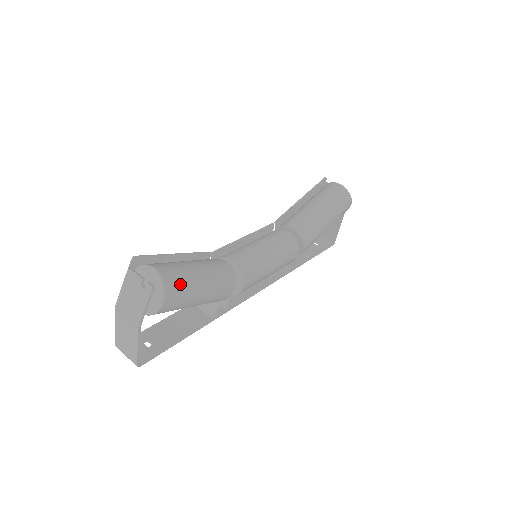
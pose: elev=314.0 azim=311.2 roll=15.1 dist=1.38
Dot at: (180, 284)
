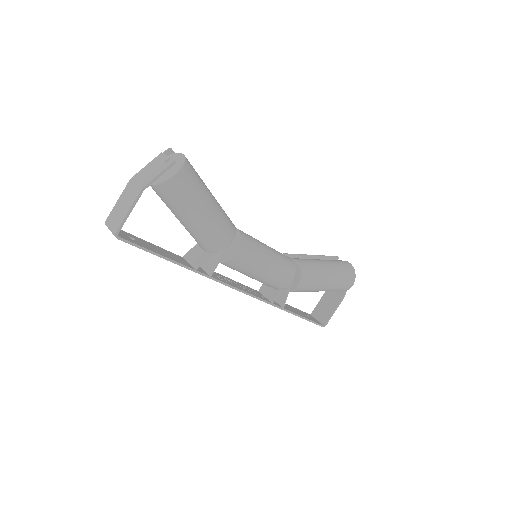
Dot at: (195, 179)
